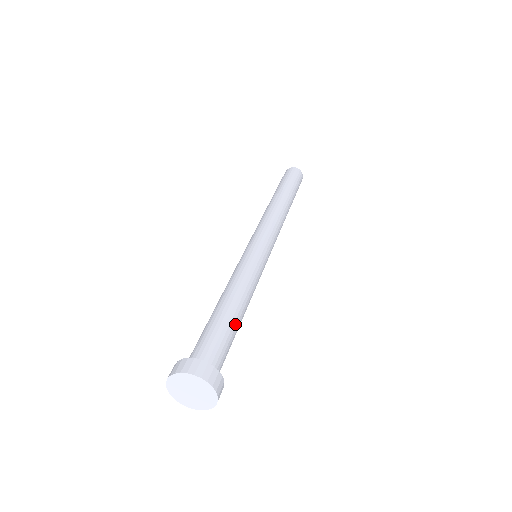
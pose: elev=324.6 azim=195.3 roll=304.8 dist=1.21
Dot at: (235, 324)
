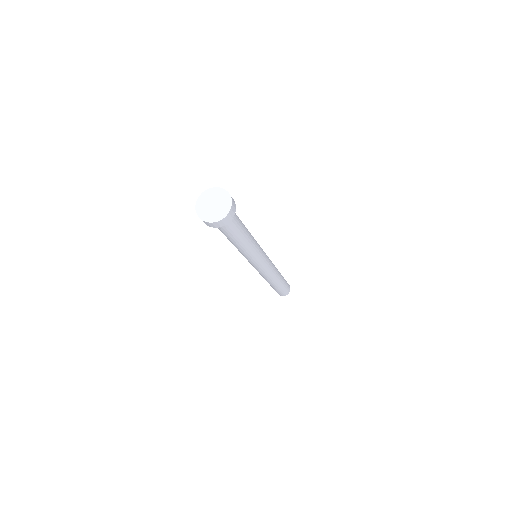
Dot at: occluded
